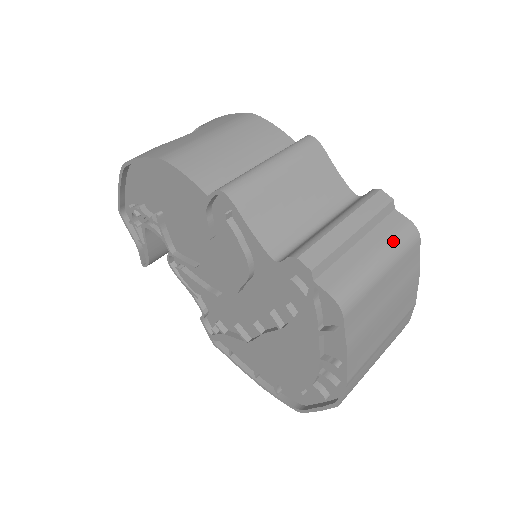
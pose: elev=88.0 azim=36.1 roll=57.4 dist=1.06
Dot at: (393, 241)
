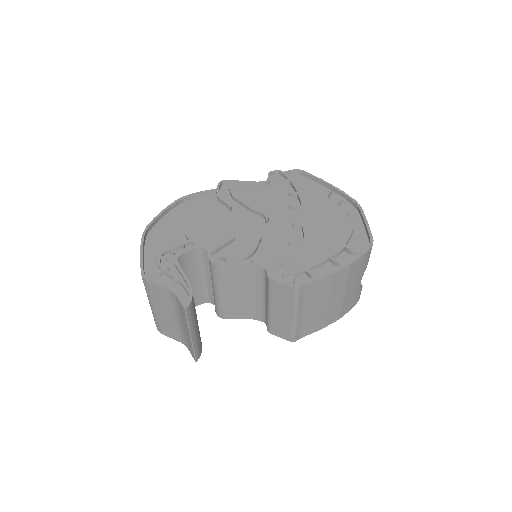
Dot at: occluded
